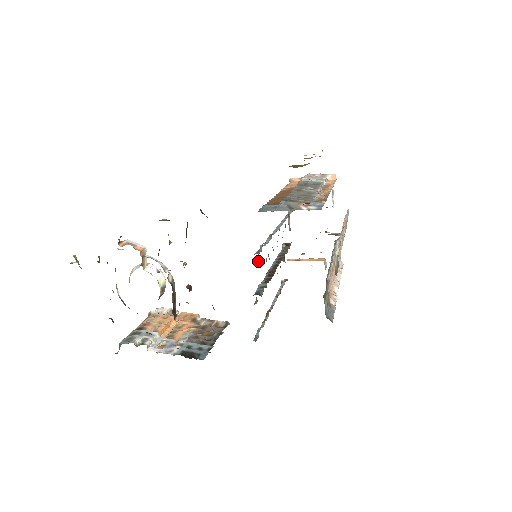
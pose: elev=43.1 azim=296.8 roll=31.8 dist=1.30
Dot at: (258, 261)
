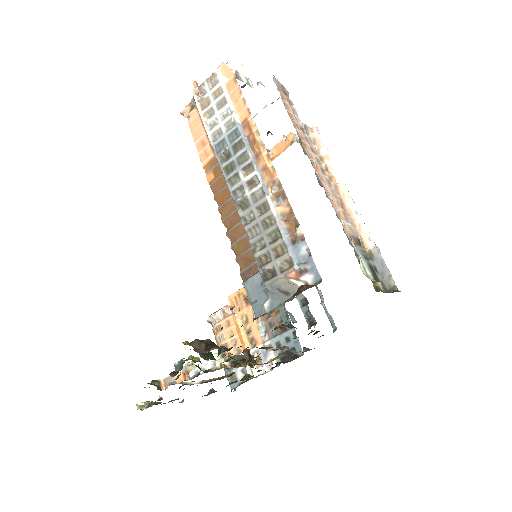
Dot at: occluded
